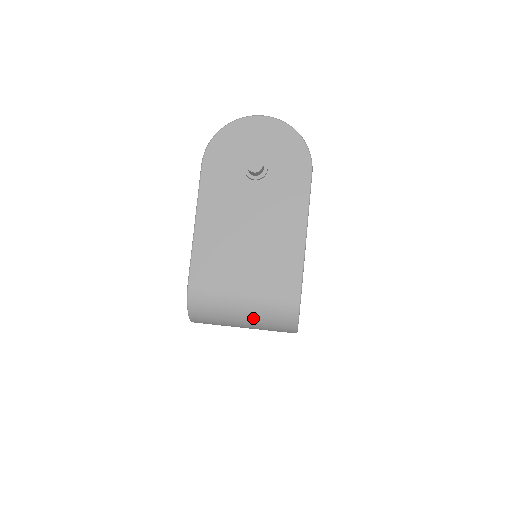
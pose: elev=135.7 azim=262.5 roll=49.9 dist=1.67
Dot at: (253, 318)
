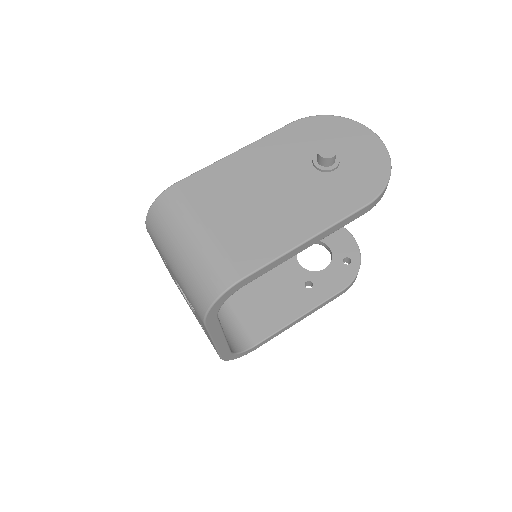
Dot at: (186, 262)
